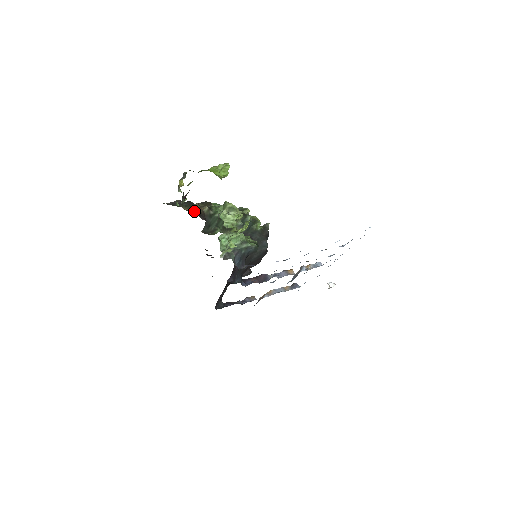
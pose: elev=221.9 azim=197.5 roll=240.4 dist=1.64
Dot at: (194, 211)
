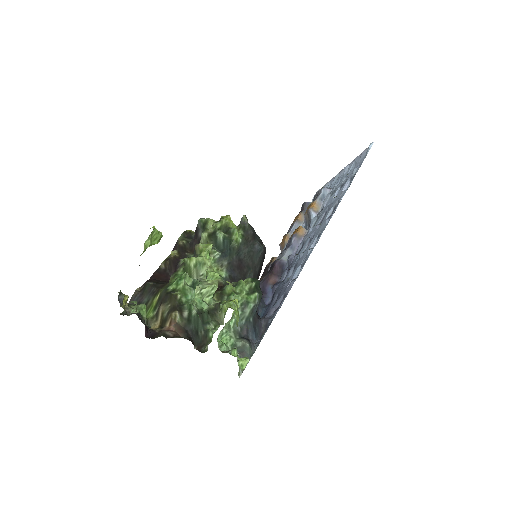
Dot at: (158, 277)
